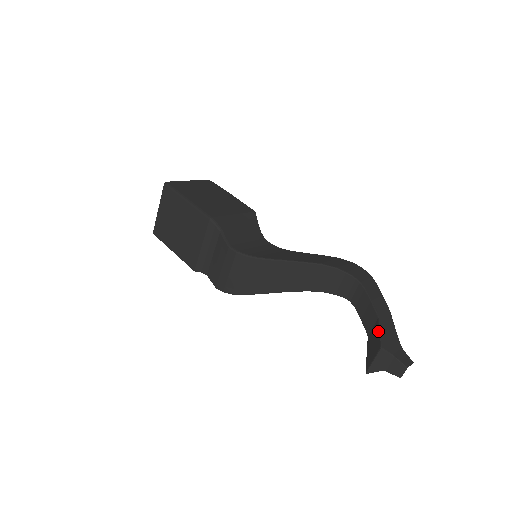
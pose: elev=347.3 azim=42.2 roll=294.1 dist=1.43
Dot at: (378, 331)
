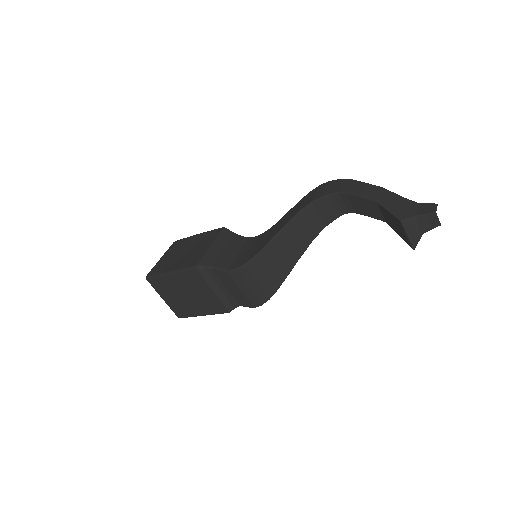
Dot at: (386, 212)
